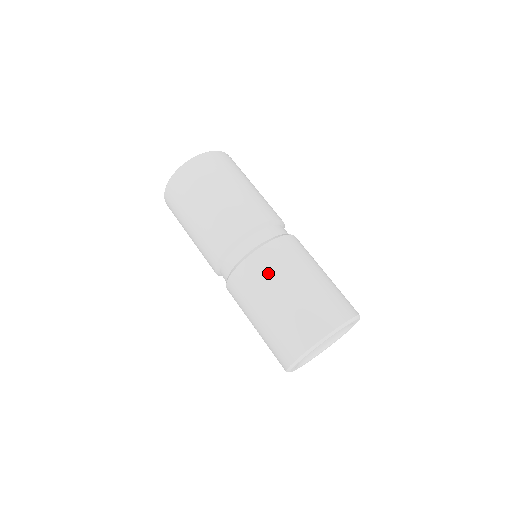
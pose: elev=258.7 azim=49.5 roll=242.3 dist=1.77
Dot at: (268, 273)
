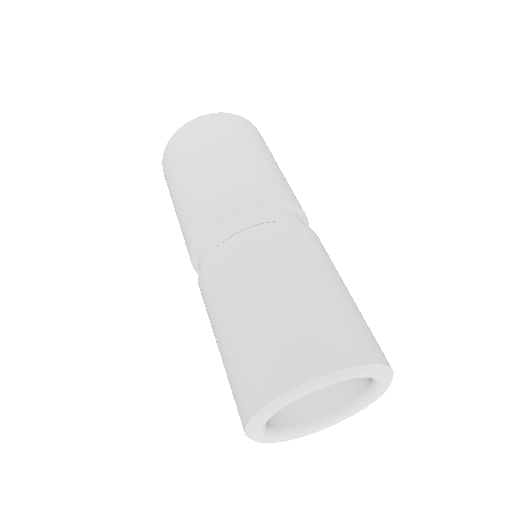
Dot at: (279, 253)
